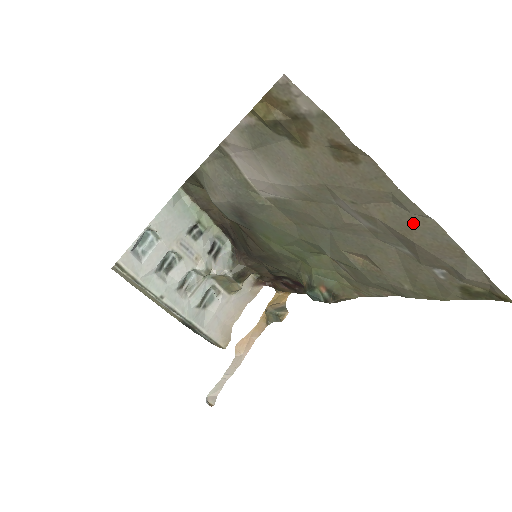
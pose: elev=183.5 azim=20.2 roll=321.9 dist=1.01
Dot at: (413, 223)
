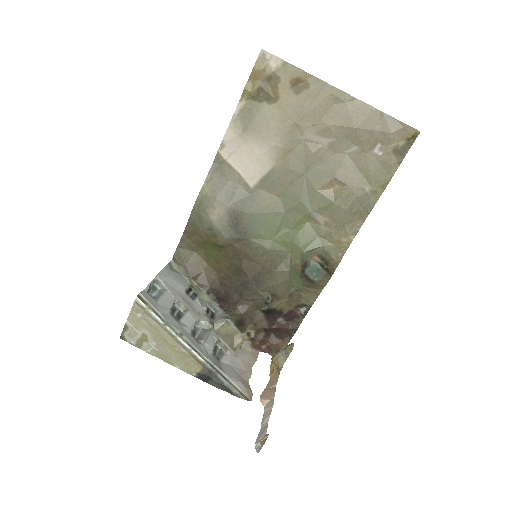
Dot at: (349, 110)
